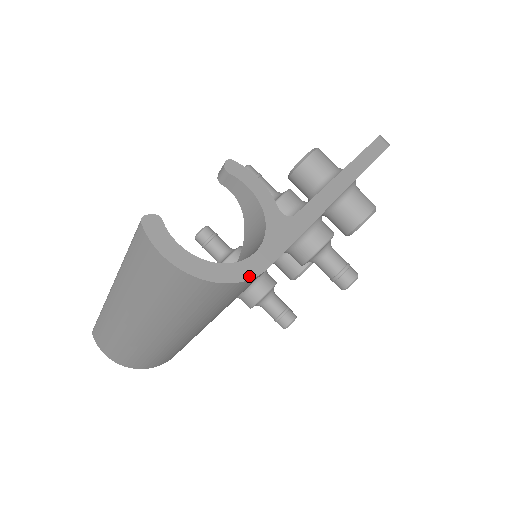
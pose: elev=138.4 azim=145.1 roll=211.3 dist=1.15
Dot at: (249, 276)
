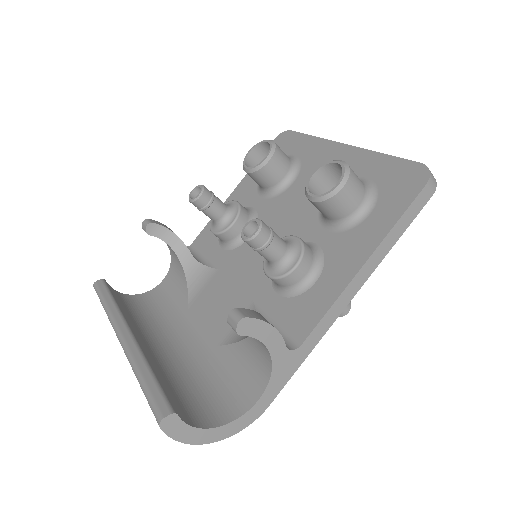
Dot at: (252, 421)
